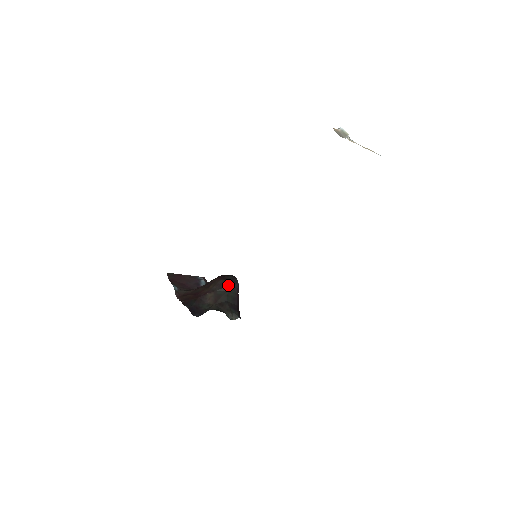
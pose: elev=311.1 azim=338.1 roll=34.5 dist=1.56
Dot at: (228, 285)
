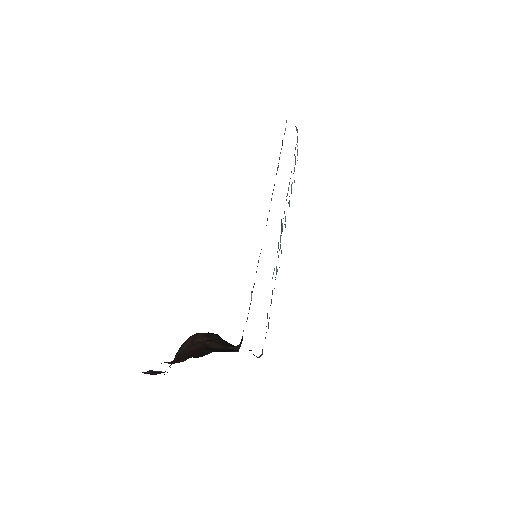
Dot at: (214, 334)
